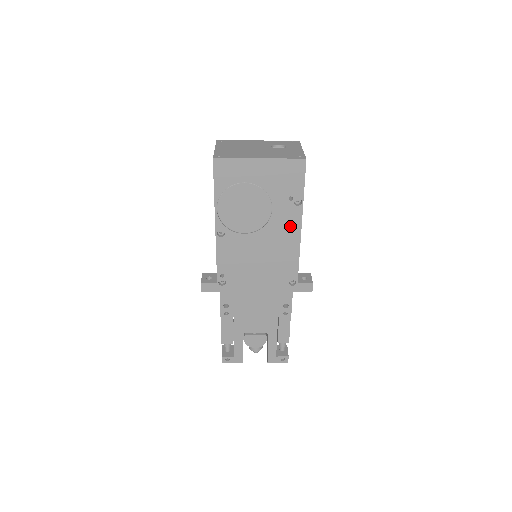
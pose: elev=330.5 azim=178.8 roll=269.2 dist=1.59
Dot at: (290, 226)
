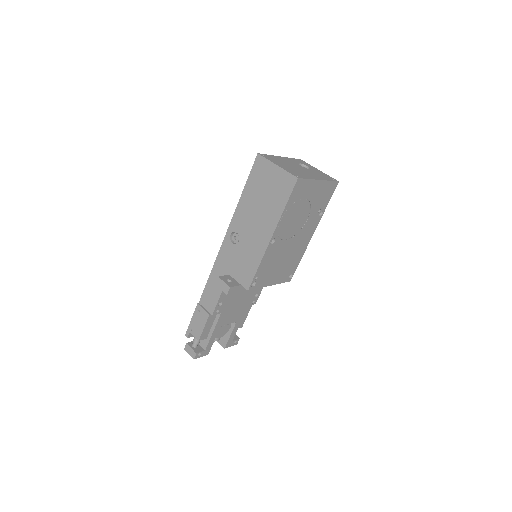
Dot at: (309, 232)
